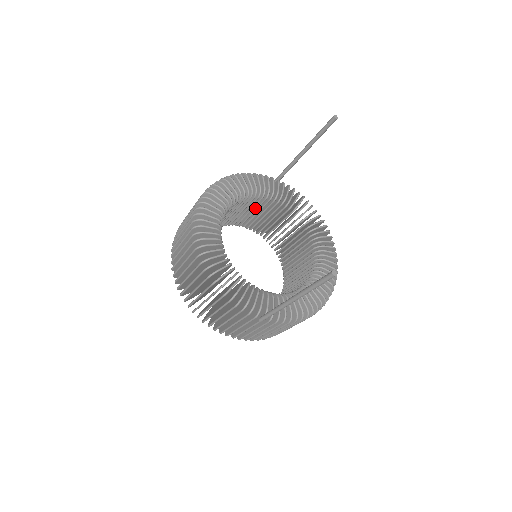
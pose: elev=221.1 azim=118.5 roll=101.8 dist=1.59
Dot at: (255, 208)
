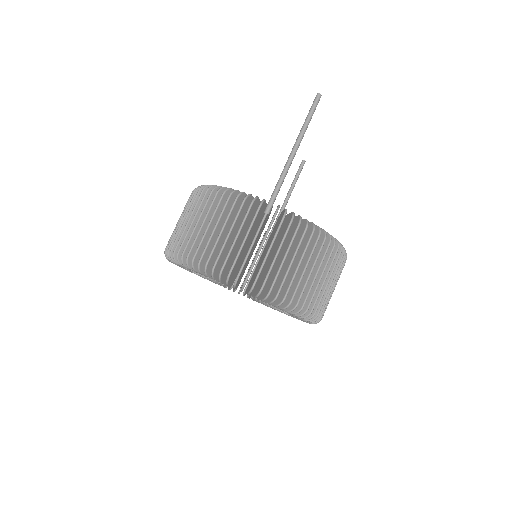
Dot at: occluded
